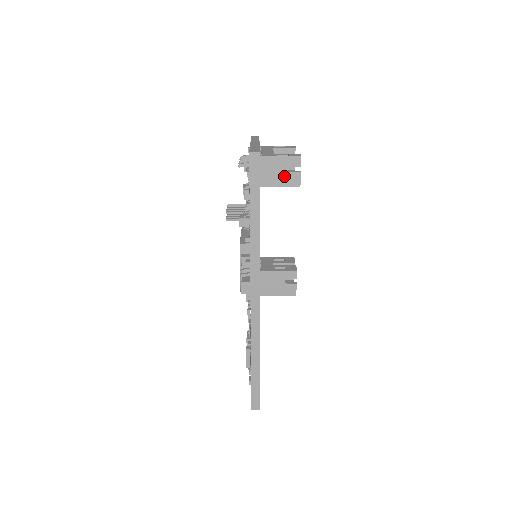
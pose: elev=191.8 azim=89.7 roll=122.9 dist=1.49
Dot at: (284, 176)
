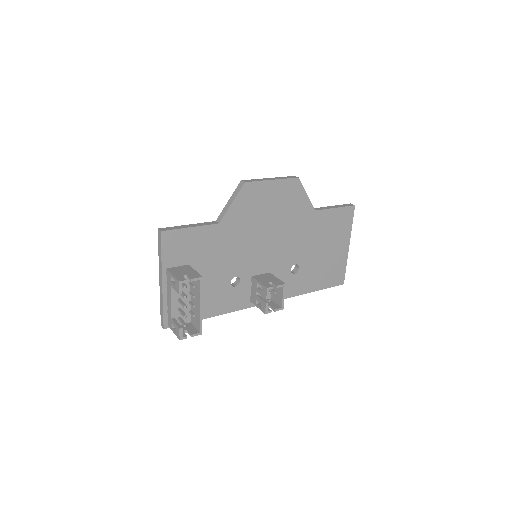
Dot at: (189, 330)
